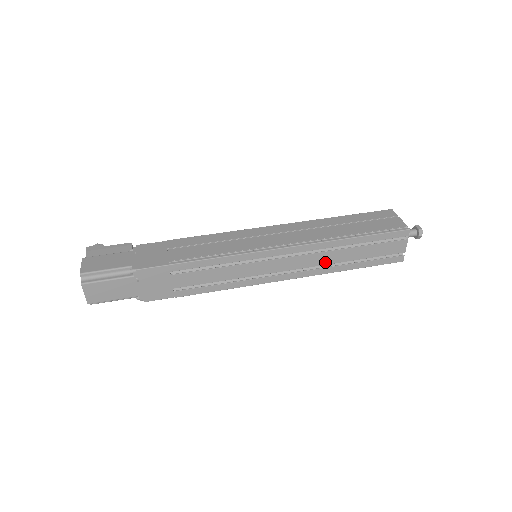
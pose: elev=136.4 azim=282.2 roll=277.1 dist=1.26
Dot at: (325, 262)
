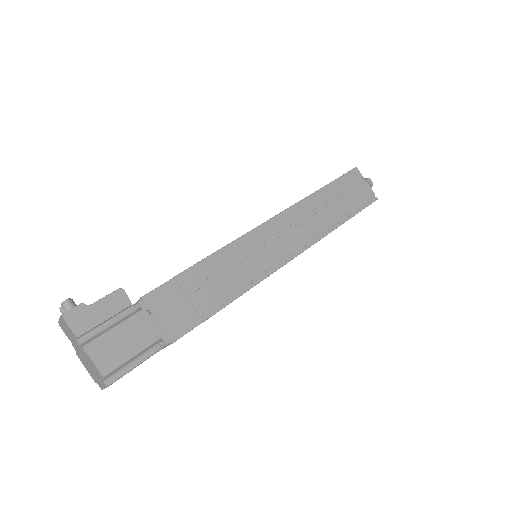
Dot at: occluded
